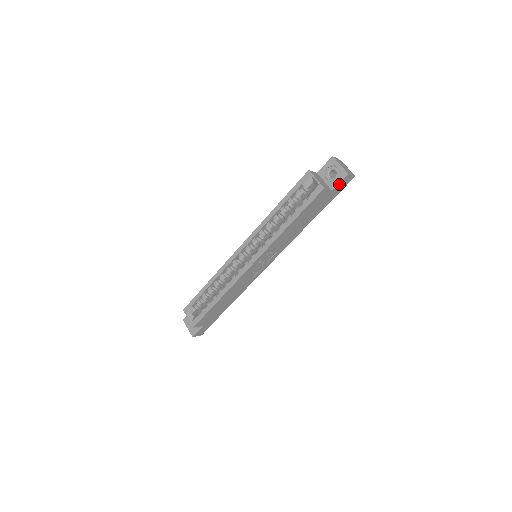
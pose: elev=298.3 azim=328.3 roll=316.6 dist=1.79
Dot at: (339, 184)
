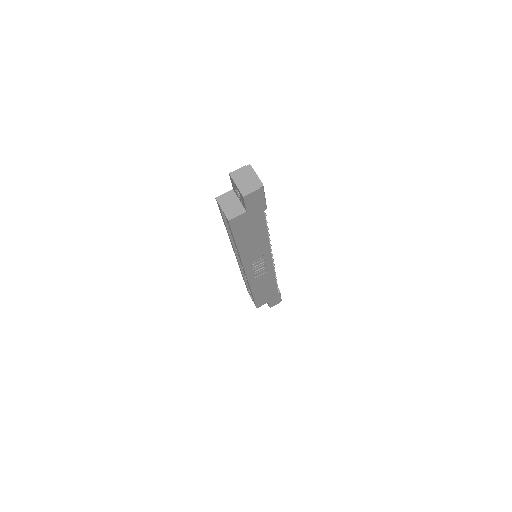
Dot at: (247, 204)
